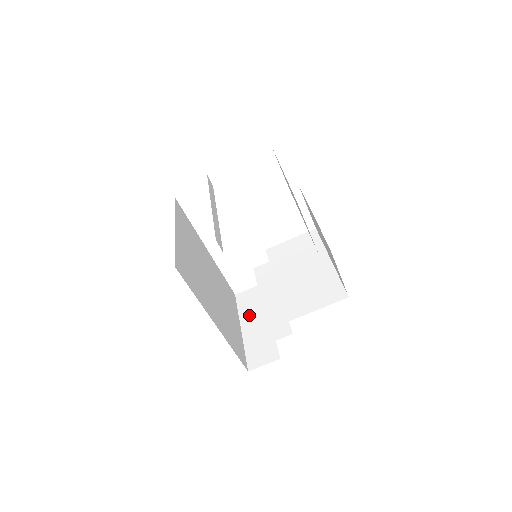
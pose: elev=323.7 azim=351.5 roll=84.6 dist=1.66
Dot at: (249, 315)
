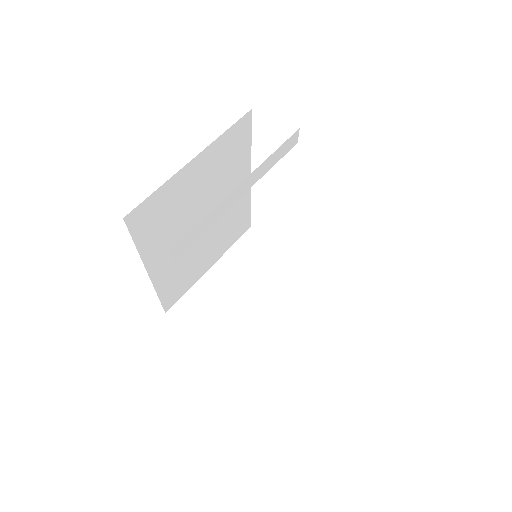
Dot at: (232, 263)
